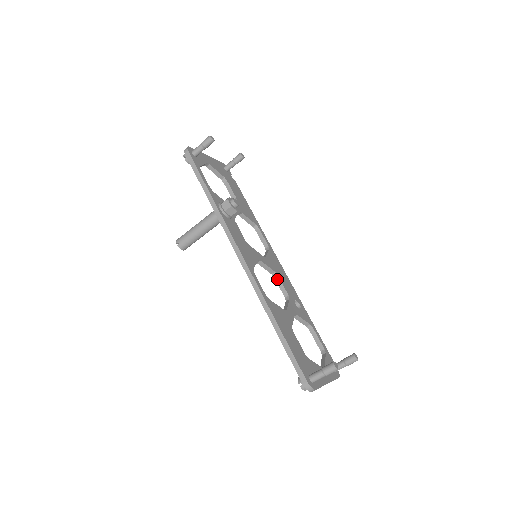
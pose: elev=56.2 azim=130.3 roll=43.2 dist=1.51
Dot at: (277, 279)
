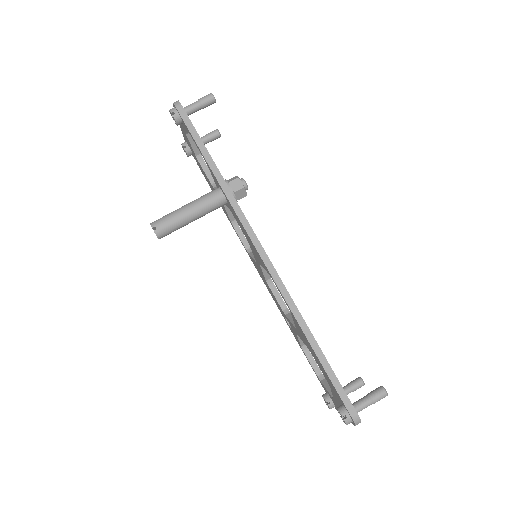
Dot at: (272, 287)
